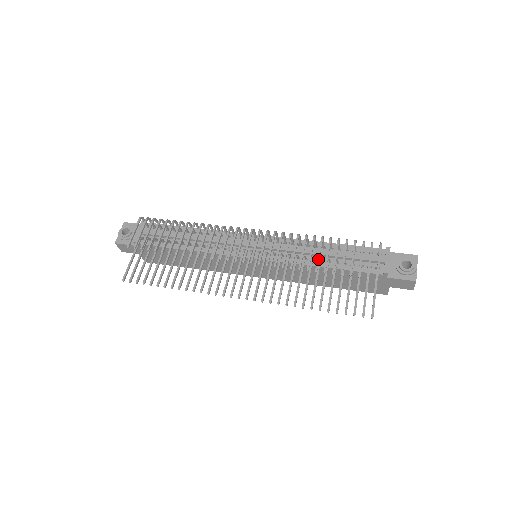
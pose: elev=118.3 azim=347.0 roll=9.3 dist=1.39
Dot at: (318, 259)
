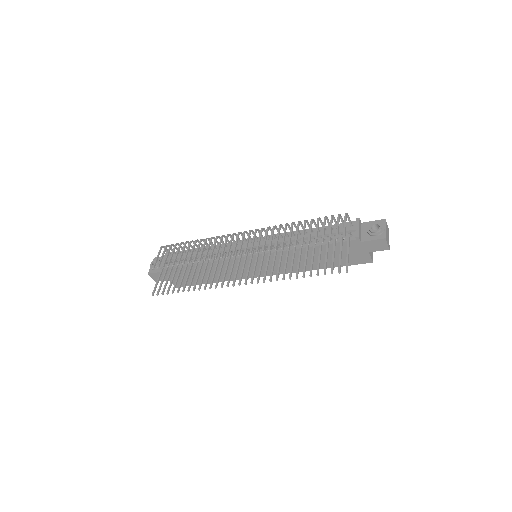
Dot at: (296, 237)
